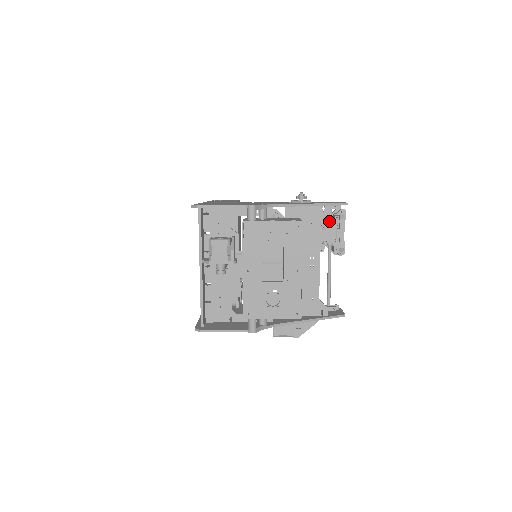
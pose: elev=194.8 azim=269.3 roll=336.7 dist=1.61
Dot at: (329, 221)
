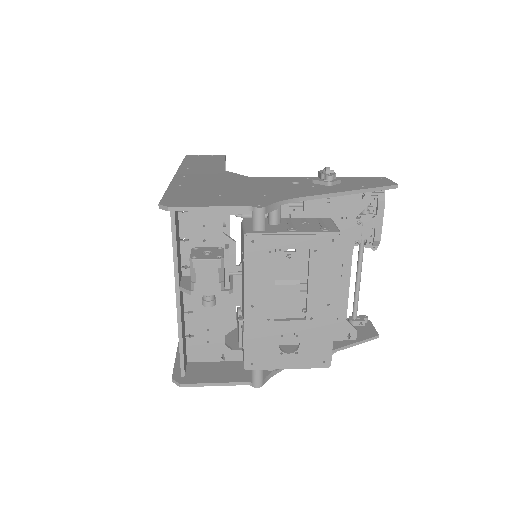
Dot at: occluded
